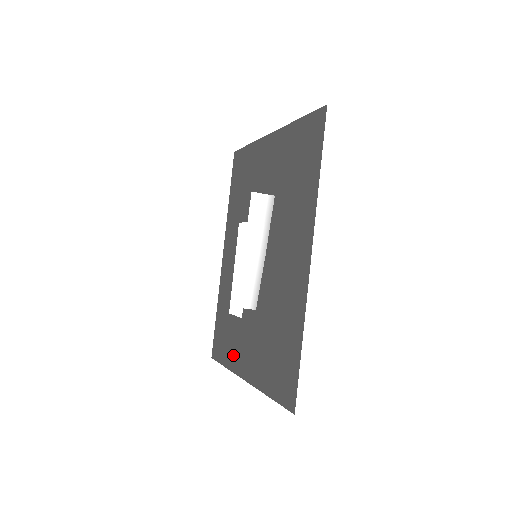
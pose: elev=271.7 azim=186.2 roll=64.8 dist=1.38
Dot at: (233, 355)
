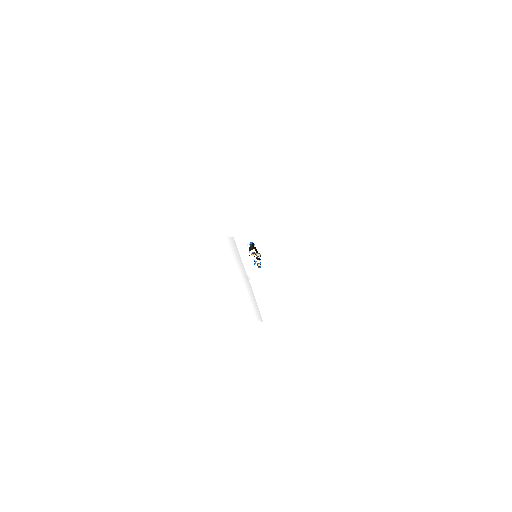
Dot at: occluded
